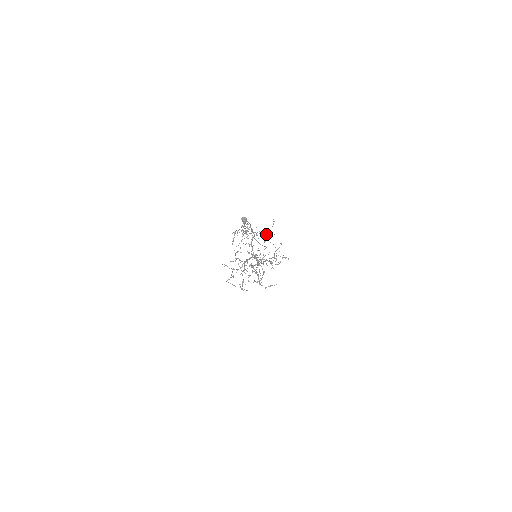
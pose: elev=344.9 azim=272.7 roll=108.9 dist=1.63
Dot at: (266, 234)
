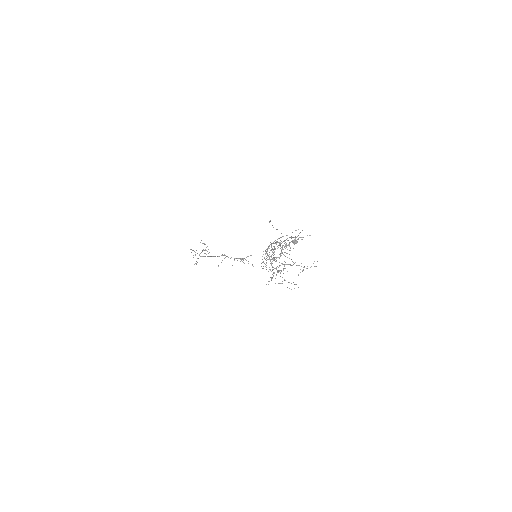
Dot at: occluded
